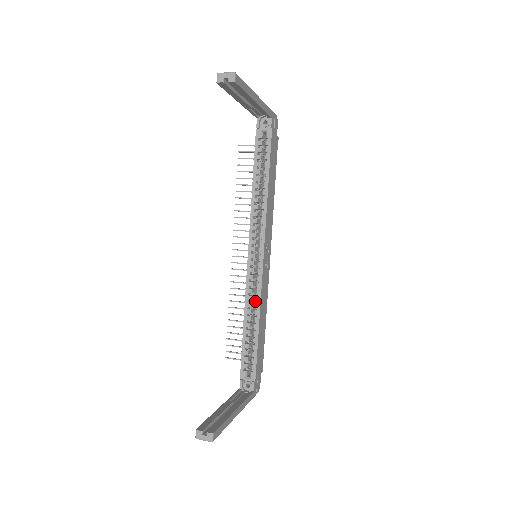
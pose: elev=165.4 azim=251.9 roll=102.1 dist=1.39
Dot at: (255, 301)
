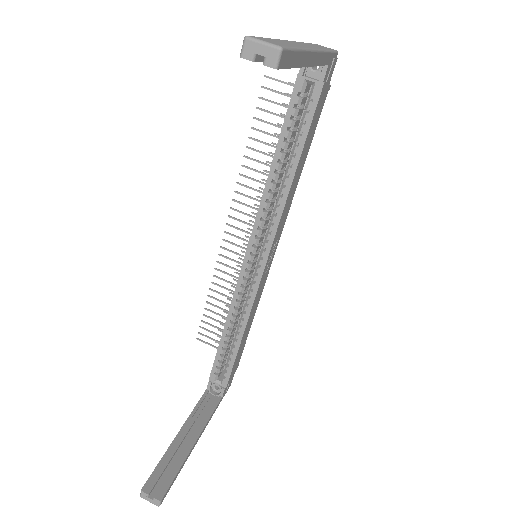
Dot at: (243, 308)
